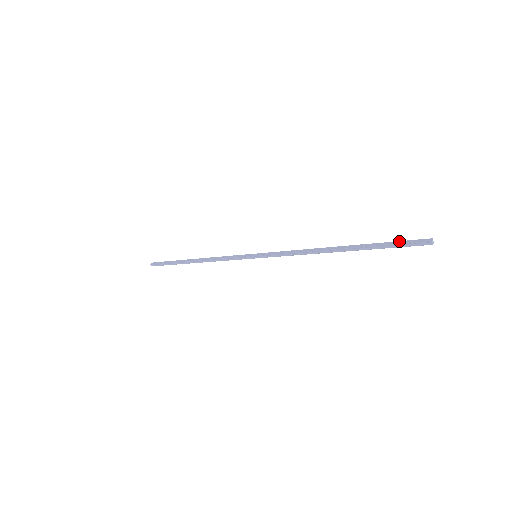
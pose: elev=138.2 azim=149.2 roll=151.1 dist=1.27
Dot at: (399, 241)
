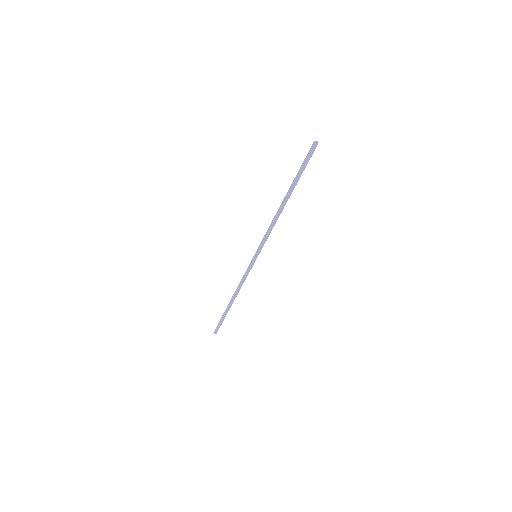
Dot at: (306, 161)
